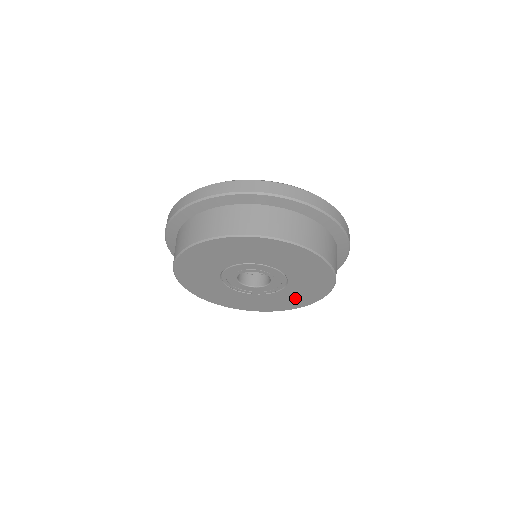
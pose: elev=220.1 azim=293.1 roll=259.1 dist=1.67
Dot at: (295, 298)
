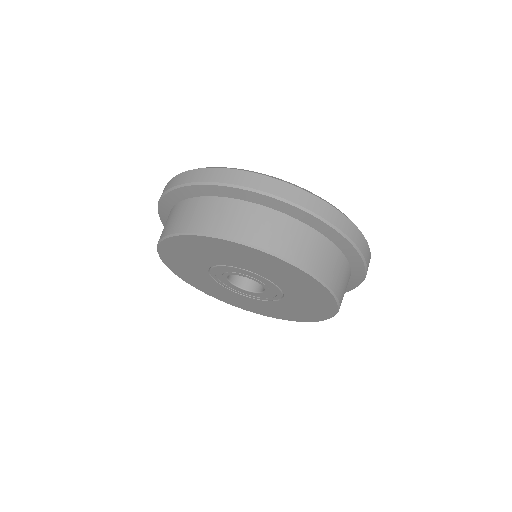
Dot at: (301, 311)
